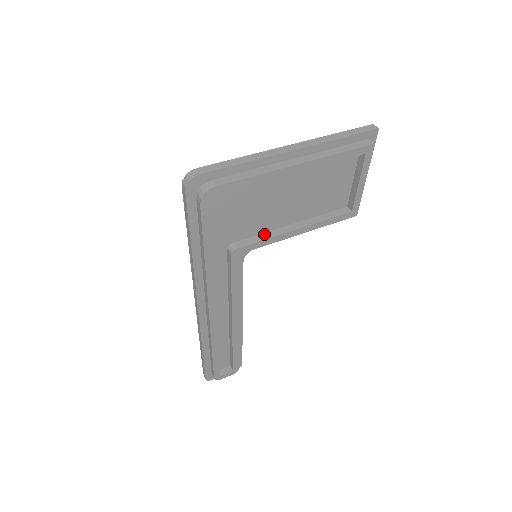
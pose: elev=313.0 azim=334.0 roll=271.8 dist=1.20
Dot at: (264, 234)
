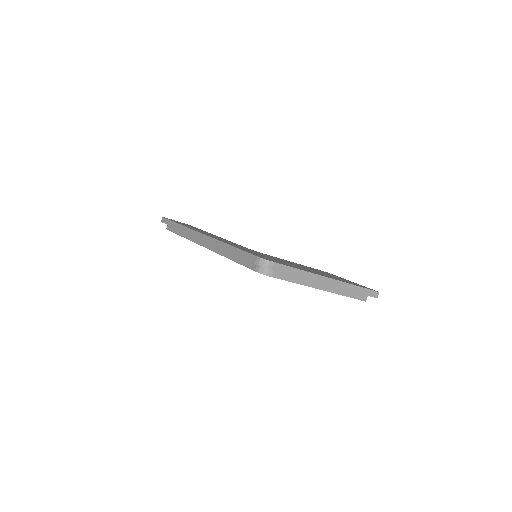
Dot at: occluded
